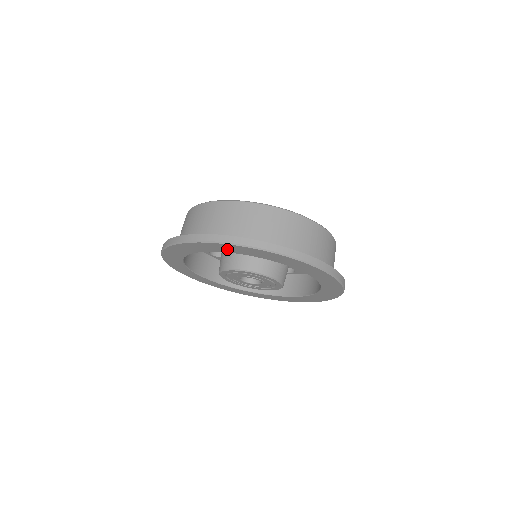
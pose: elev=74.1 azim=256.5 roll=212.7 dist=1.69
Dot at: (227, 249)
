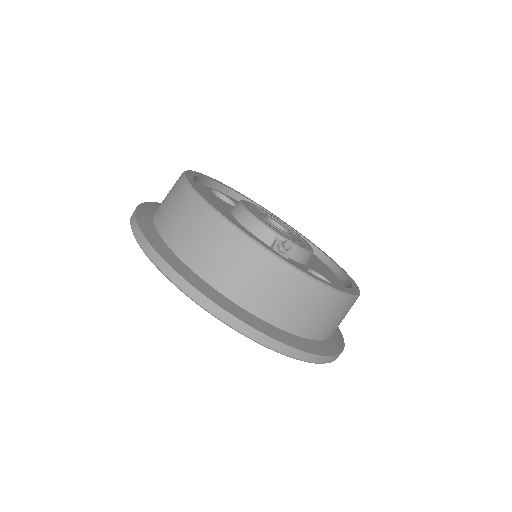
Dot at: occluded
